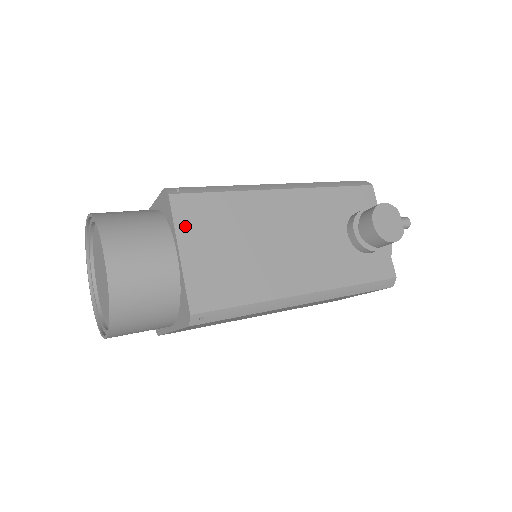
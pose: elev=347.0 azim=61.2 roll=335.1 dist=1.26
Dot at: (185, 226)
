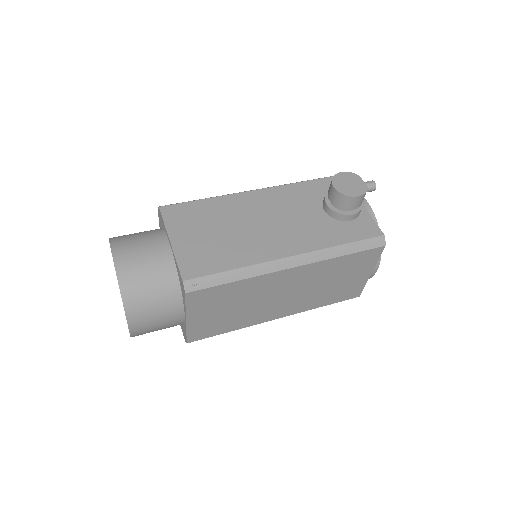
Dot at: (174, 224)
